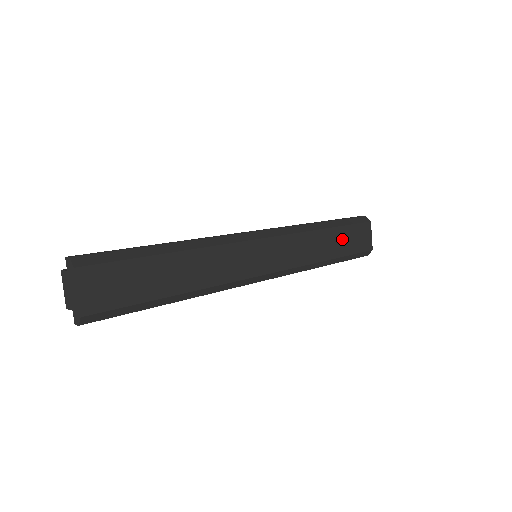
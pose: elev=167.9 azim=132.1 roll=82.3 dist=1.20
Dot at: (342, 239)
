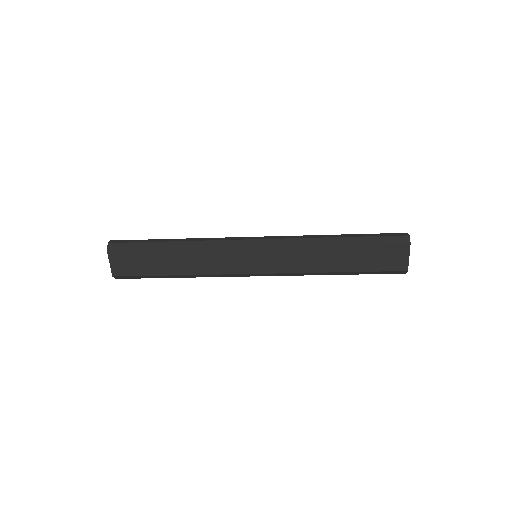
Dot at: (358, 256)
